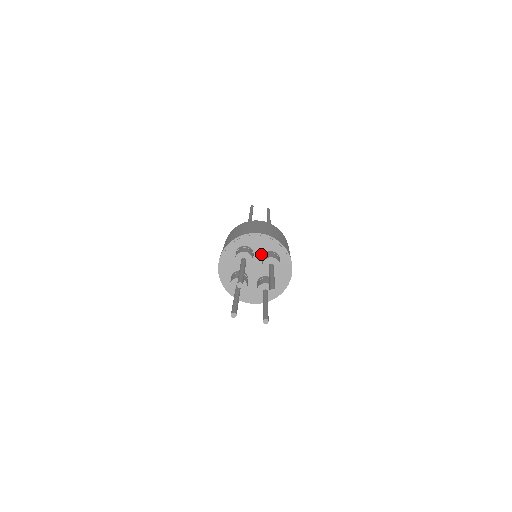
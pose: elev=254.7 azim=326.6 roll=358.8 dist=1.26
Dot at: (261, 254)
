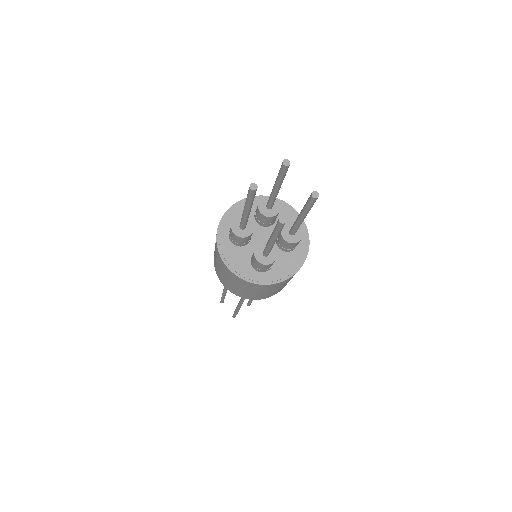
Dot at: occluded
